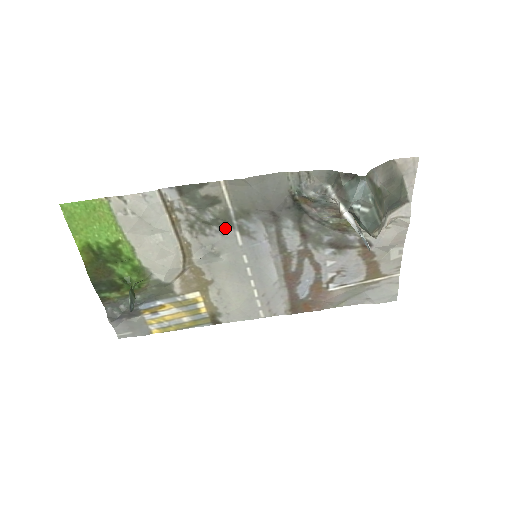
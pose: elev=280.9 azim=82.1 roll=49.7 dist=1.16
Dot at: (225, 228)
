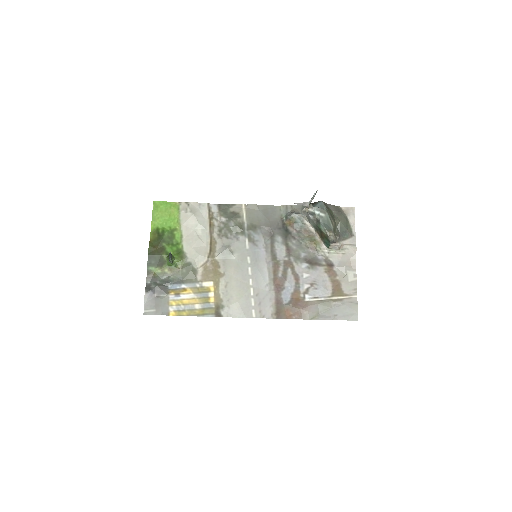
Dot at: (240, 235)
